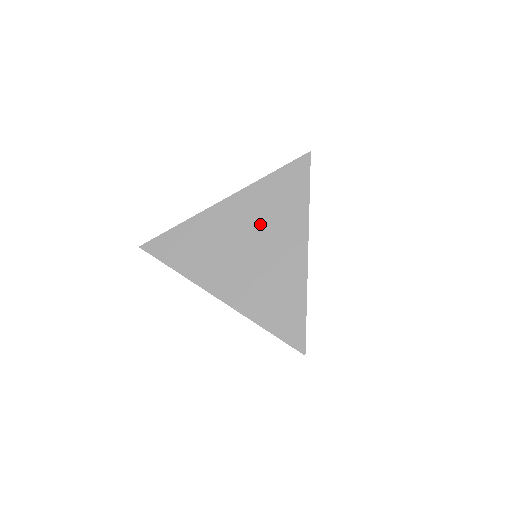
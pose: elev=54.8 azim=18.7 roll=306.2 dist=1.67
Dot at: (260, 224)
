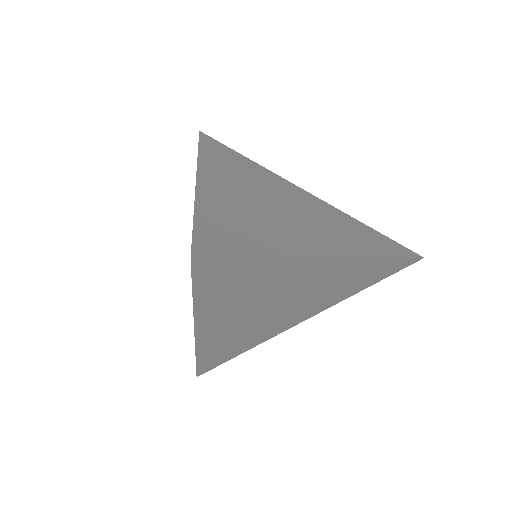
Dot at: (315, 216)
